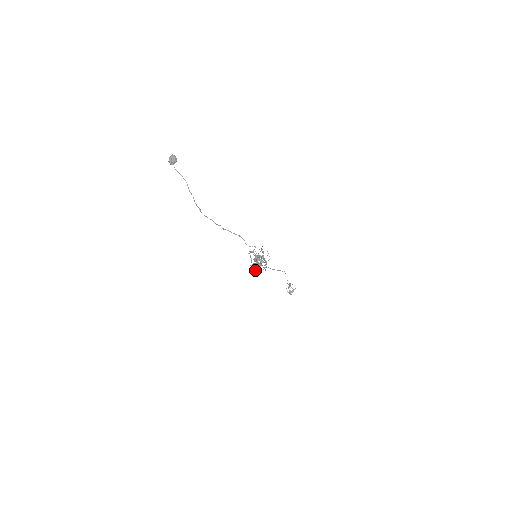
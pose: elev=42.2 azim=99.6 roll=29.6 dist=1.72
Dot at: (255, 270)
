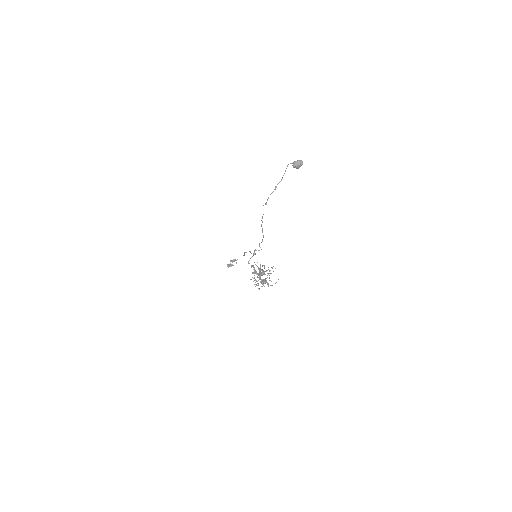
Dot at: occluded
